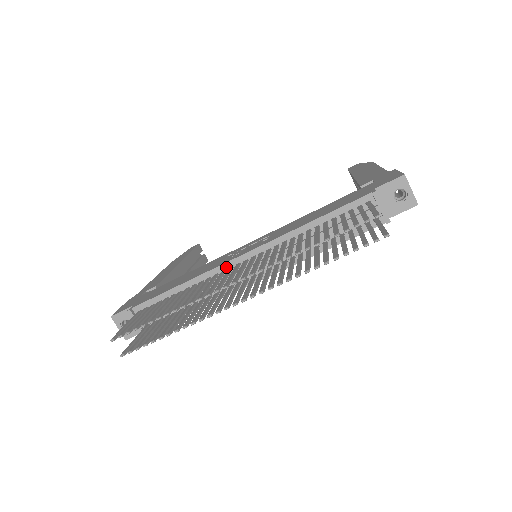
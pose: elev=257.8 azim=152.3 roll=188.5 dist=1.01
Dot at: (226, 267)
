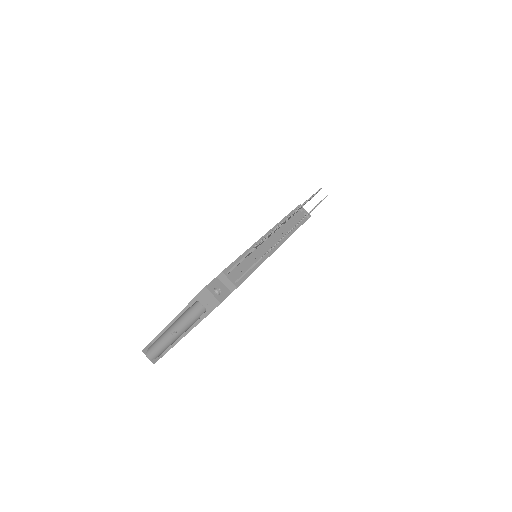
Dot at: occluded
